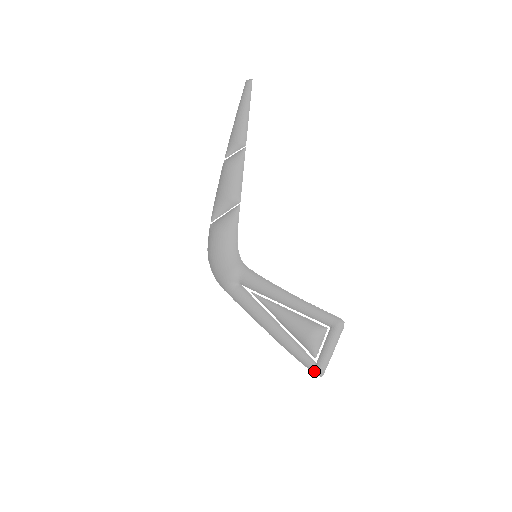
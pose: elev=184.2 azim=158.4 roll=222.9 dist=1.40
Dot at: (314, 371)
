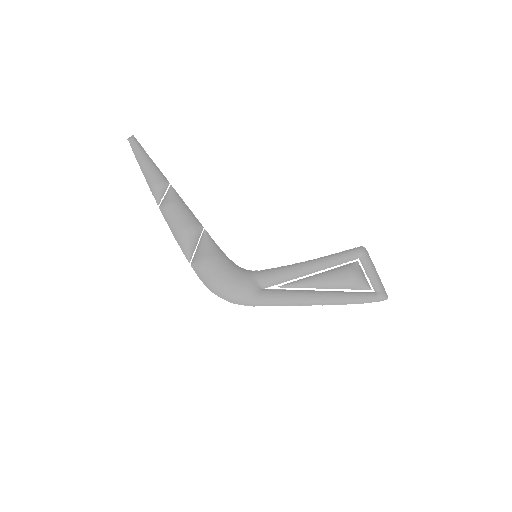
Dot at: (380, 299)
